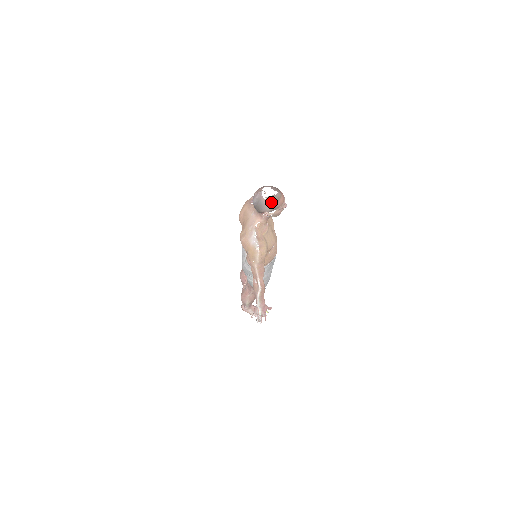
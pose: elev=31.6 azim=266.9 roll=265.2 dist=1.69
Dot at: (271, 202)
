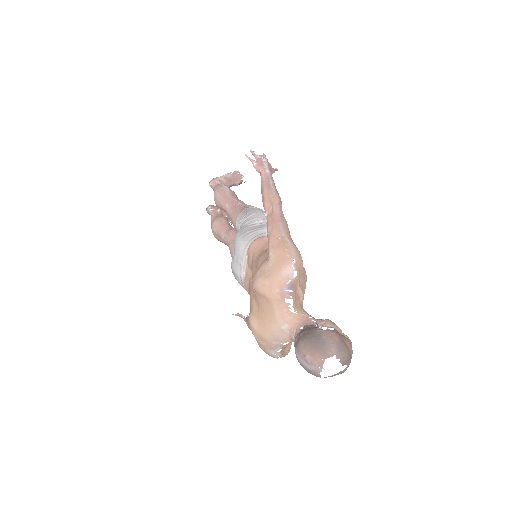
Dot at: (330, 376)
